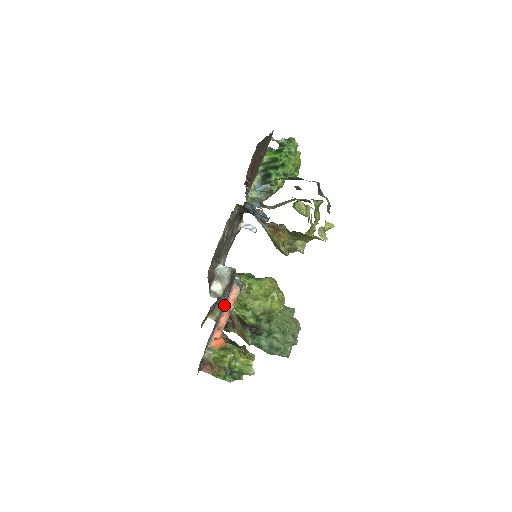
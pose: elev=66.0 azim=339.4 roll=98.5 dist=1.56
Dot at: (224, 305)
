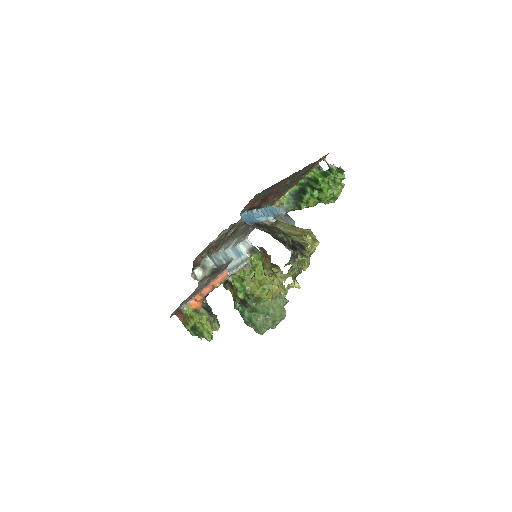
Dot at: (211, 280)
